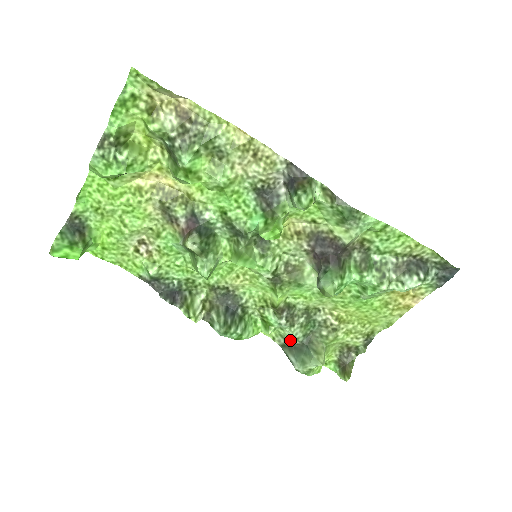
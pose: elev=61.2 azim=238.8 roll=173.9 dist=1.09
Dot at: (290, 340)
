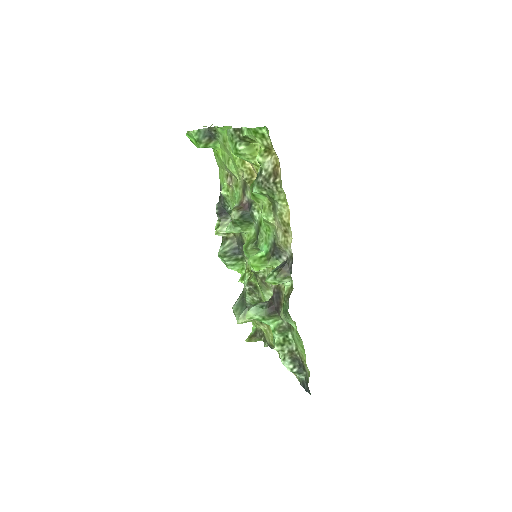
Dot at: (245, 296)
